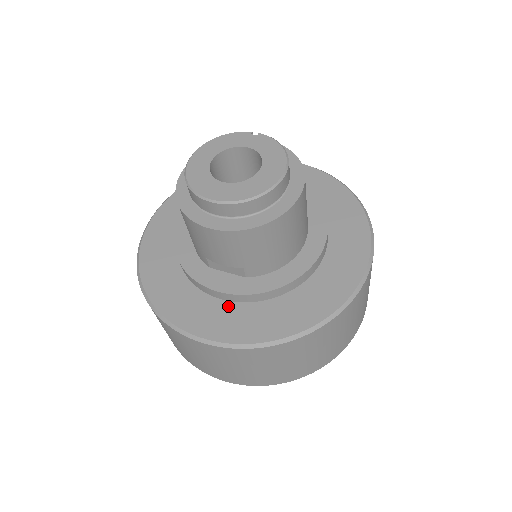
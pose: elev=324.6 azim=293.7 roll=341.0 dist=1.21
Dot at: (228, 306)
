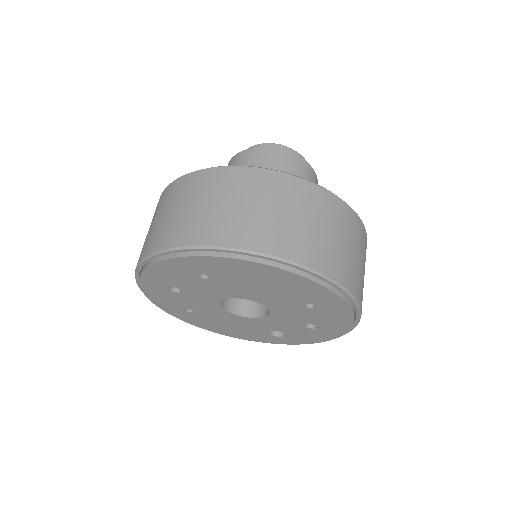
Dot at: occluded
